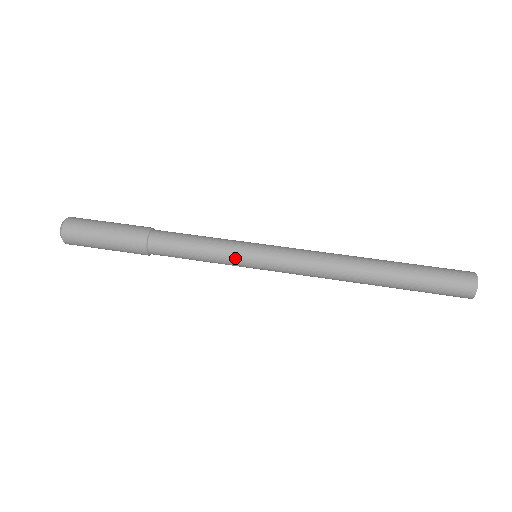
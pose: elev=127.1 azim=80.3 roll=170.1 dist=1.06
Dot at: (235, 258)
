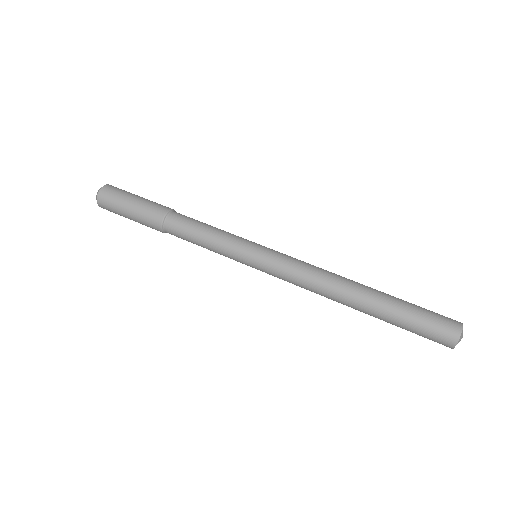
Dot at: (237, 247)
